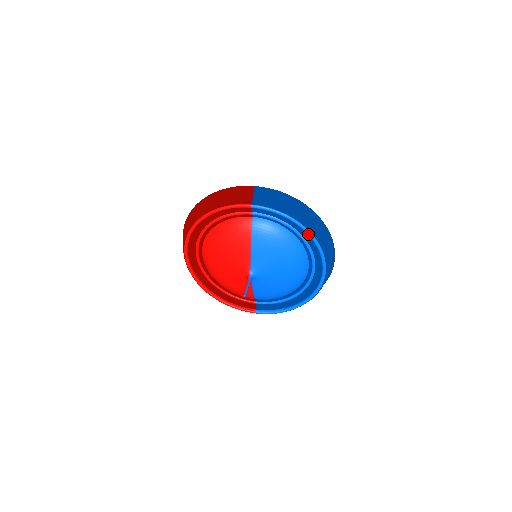
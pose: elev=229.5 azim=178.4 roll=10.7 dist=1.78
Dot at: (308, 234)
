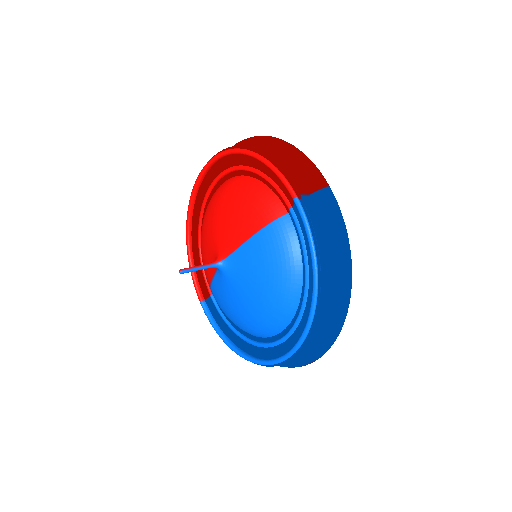
Dot at: (312, 302)
